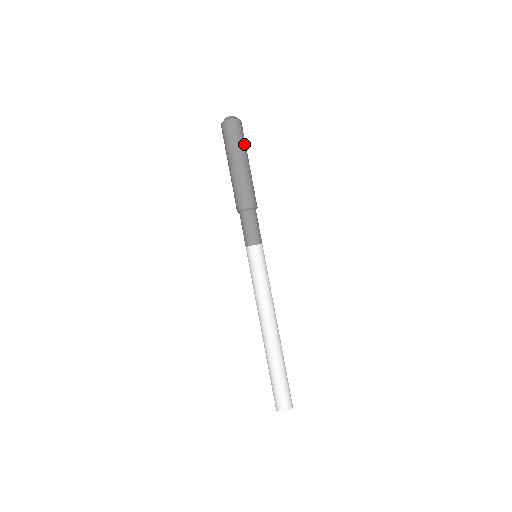
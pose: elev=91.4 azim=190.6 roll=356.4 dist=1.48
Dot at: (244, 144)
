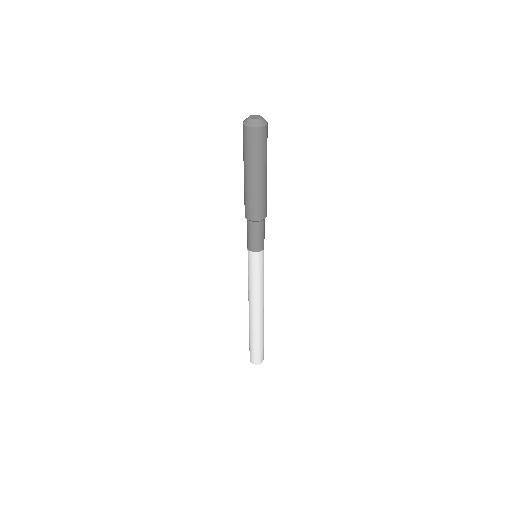
Dot at: (259, 155)
